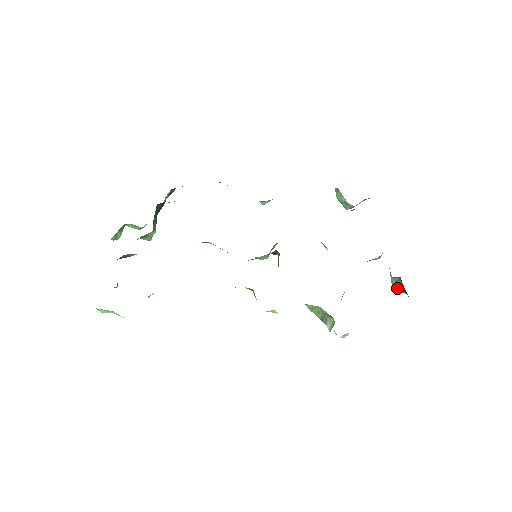
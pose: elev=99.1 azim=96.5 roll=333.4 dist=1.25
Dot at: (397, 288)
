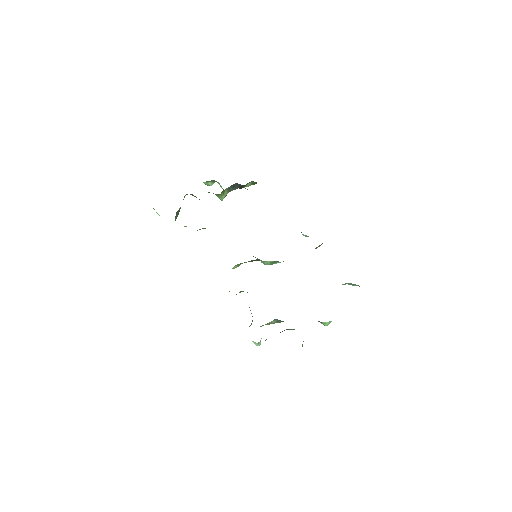
Dot at: occluded
